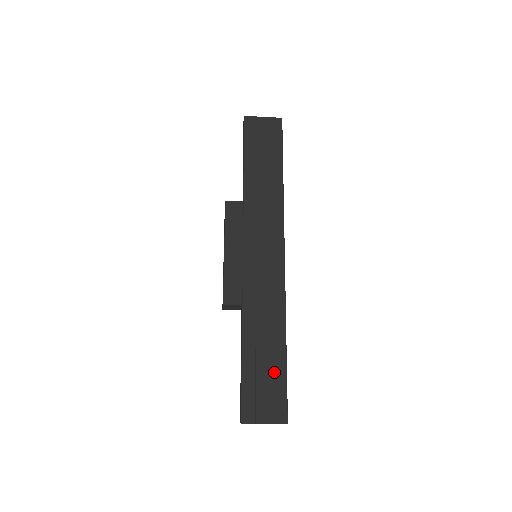
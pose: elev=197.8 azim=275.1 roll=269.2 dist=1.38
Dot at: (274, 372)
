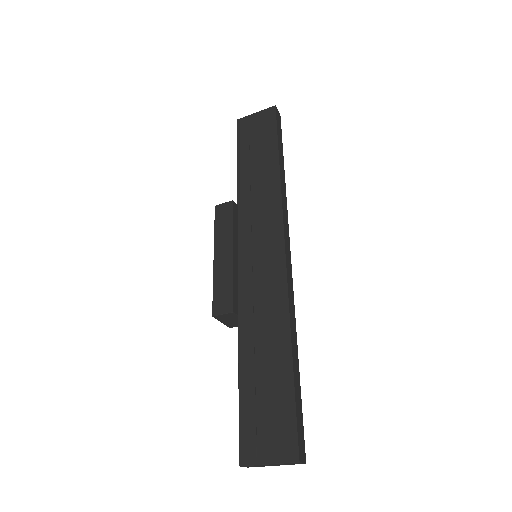
Dot at: (278, 391)
